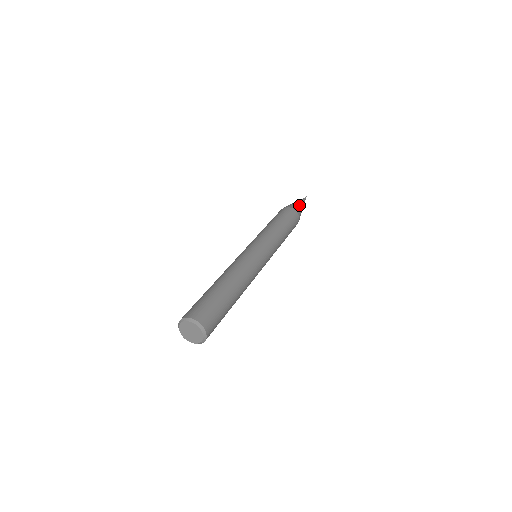
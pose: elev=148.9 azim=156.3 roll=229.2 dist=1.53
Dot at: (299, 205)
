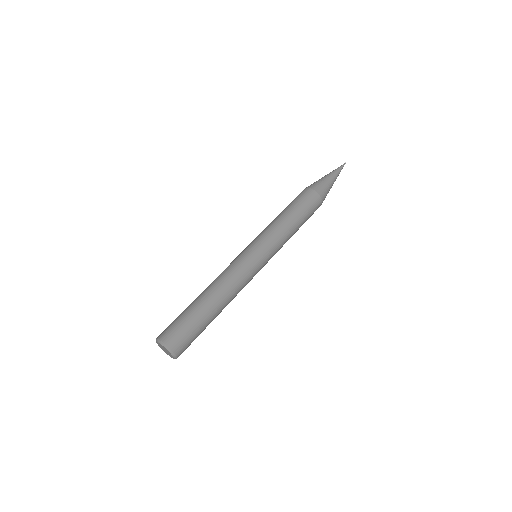
Dot at: (326, 181)
